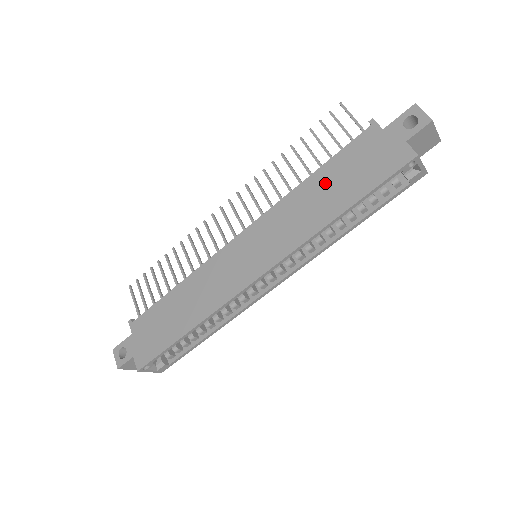
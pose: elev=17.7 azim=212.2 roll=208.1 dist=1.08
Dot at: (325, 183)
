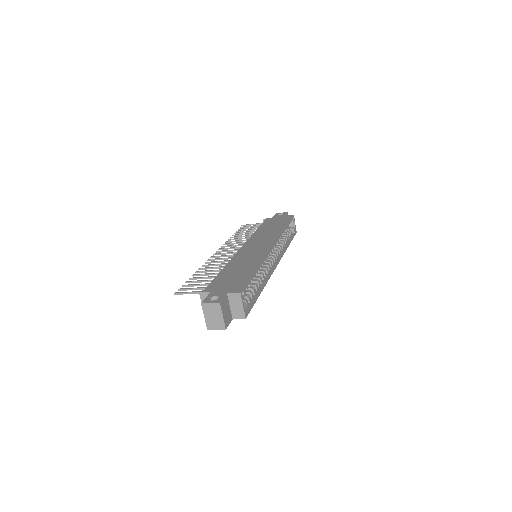
Dot at: (266, 228)
